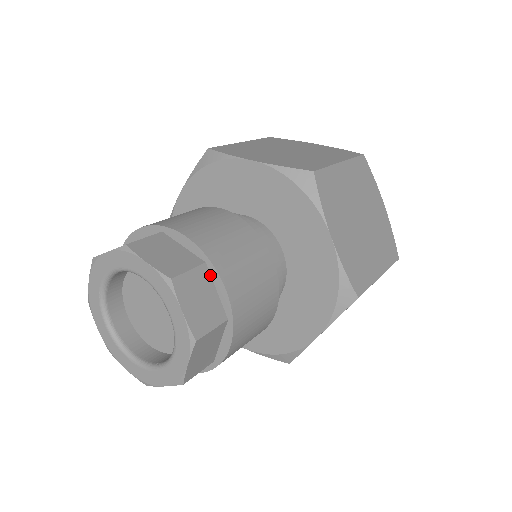
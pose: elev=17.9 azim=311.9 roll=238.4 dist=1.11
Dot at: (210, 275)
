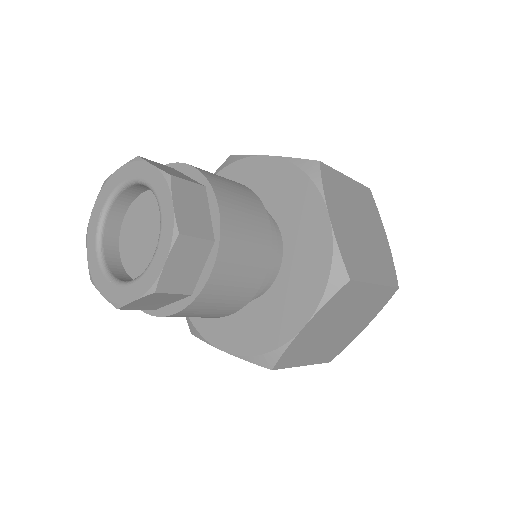
Dot at: (207, 198)
